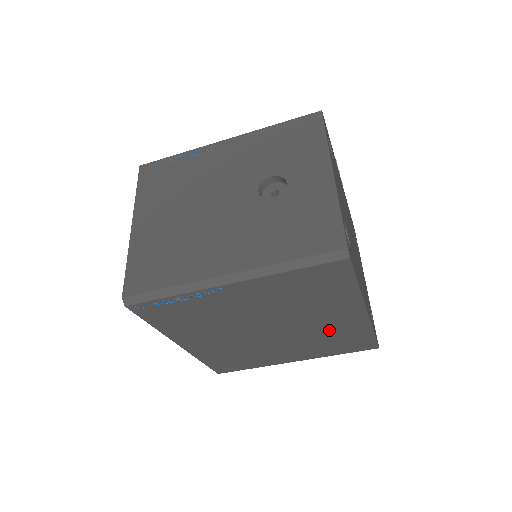
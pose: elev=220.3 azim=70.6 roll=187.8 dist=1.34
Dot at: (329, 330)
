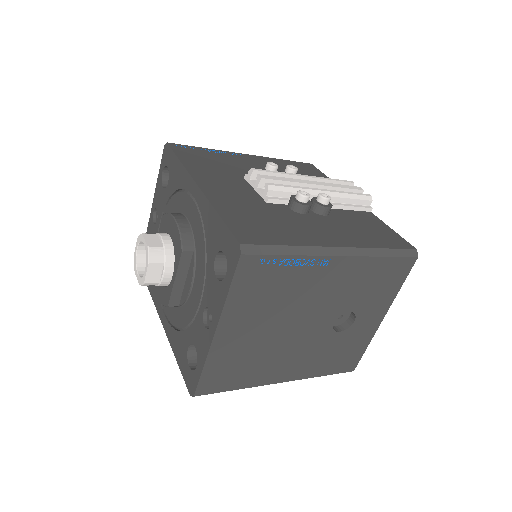
Dot at: occluded
